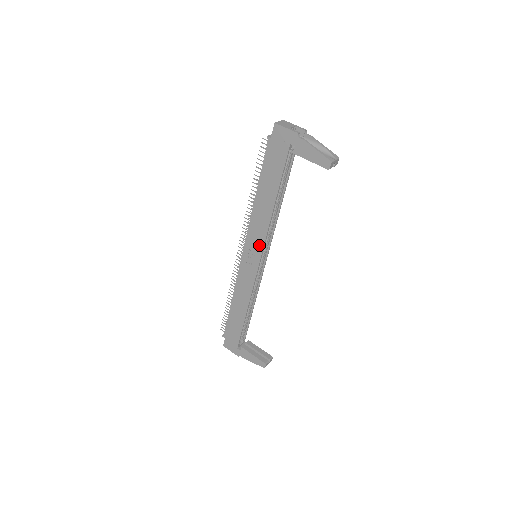
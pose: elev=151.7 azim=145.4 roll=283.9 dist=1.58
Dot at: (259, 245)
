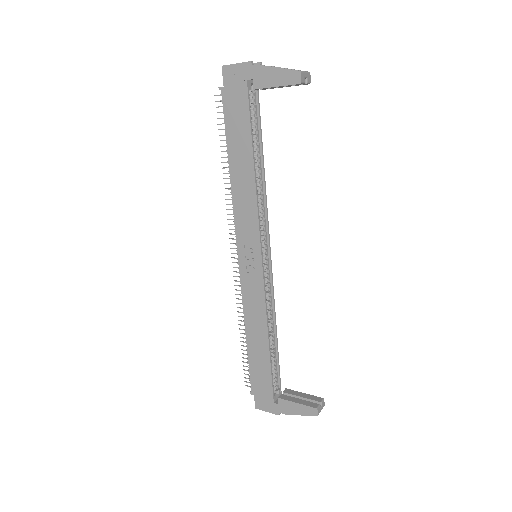
Dot at: (254, 234)
